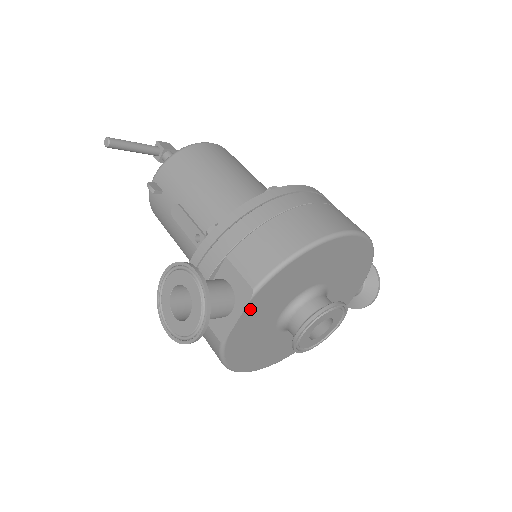
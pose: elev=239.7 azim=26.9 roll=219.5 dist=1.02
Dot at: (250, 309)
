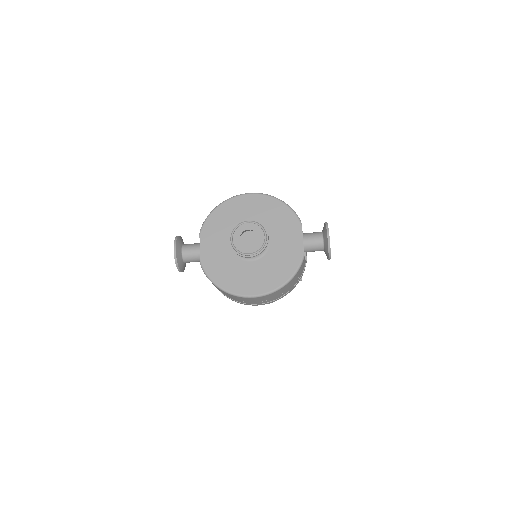
Dot at: (204, 241)
